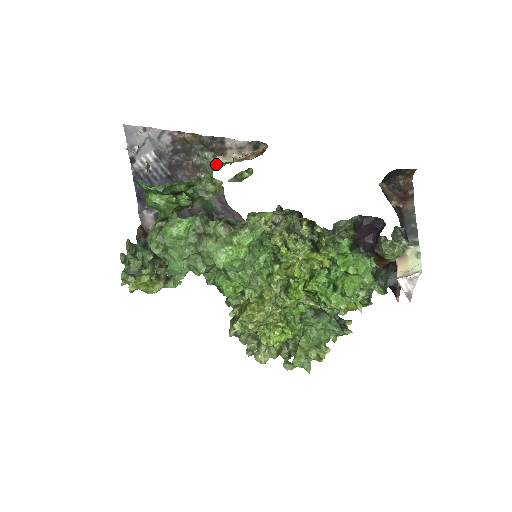
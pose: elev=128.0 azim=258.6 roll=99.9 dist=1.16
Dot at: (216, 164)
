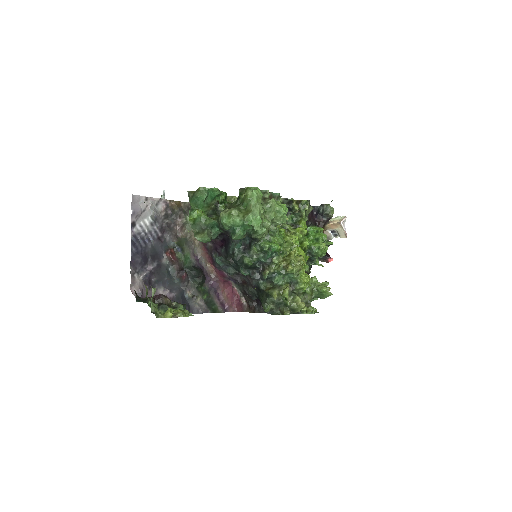
Dot at: occluded
